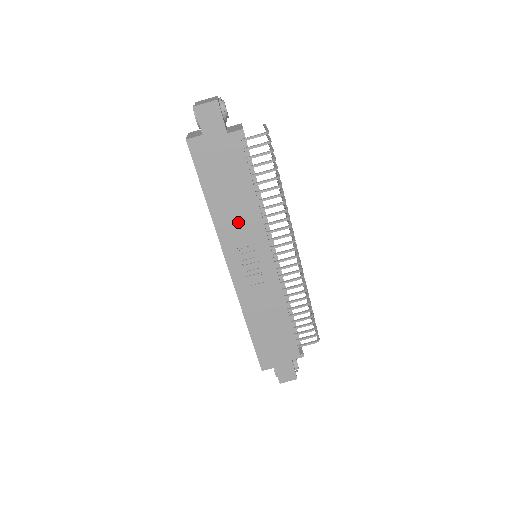
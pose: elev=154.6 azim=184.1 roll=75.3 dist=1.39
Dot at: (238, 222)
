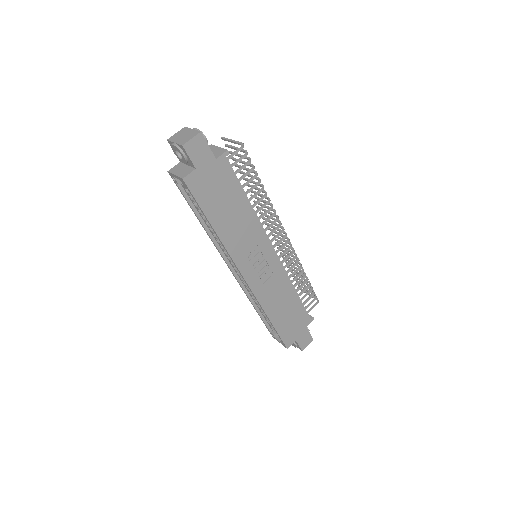
Dot at: (242, 234)
